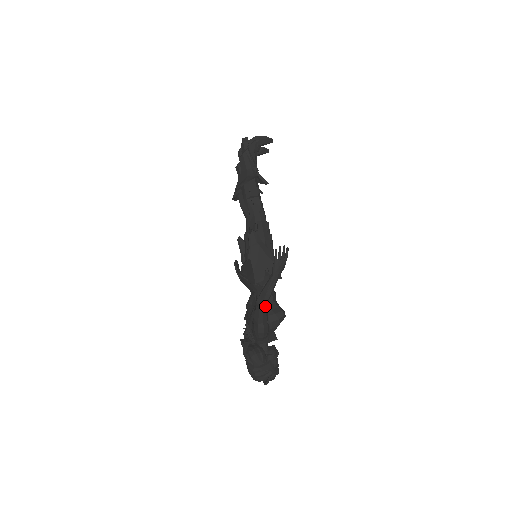
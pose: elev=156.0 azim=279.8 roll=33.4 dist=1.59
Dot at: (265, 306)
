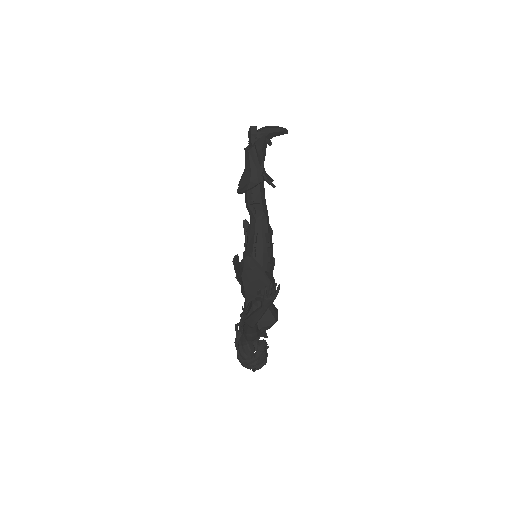
Dot at: occluded
